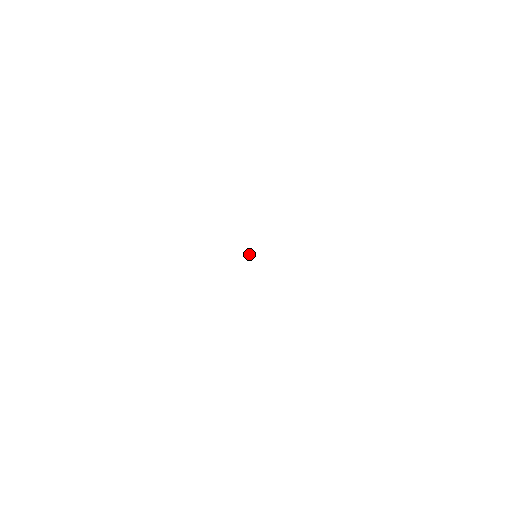
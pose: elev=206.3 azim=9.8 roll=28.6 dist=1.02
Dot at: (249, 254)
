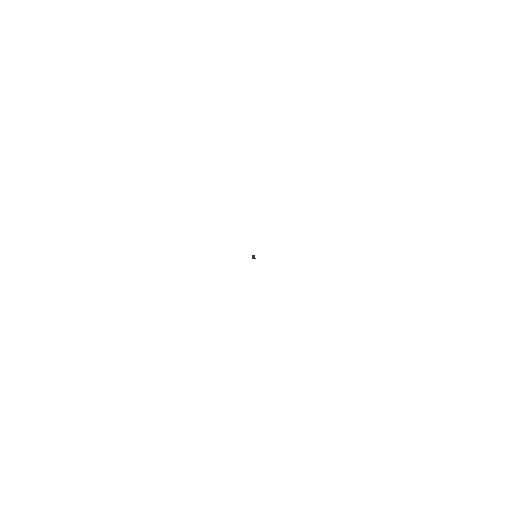
Dot at: occluded
